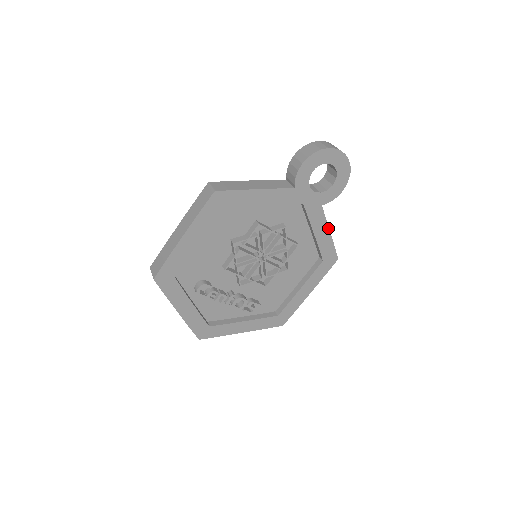
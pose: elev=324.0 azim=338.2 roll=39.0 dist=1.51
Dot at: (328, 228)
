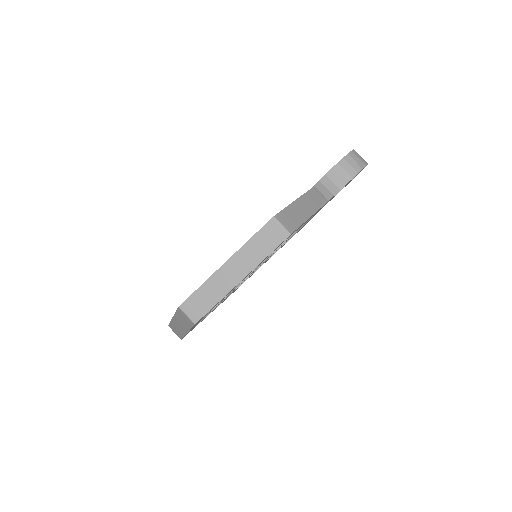
Dot at: occluded
